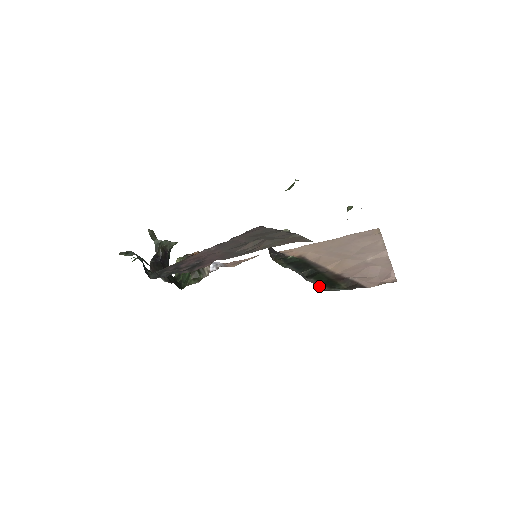
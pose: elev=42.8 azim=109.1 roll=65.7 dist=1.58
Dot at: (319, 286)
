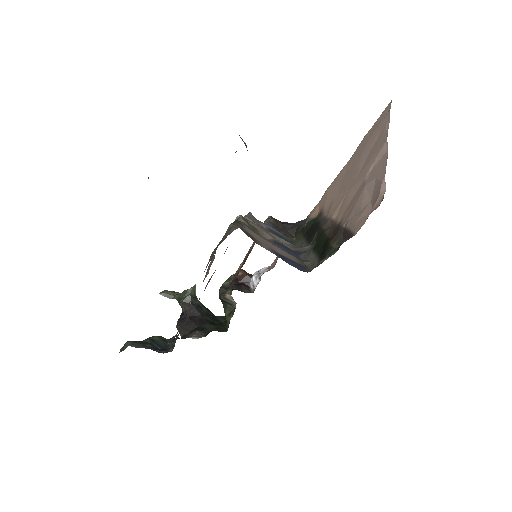
Dot at: (313, 262)
